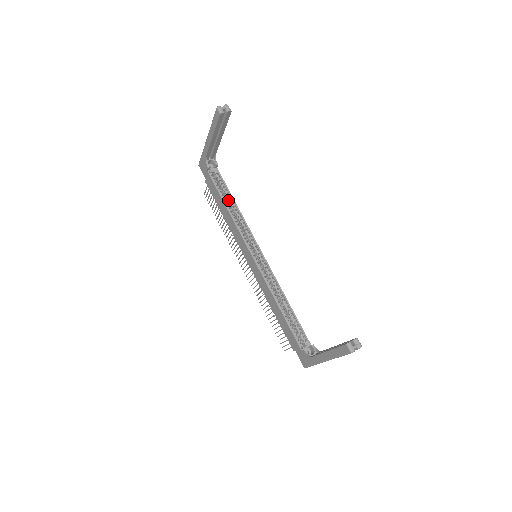
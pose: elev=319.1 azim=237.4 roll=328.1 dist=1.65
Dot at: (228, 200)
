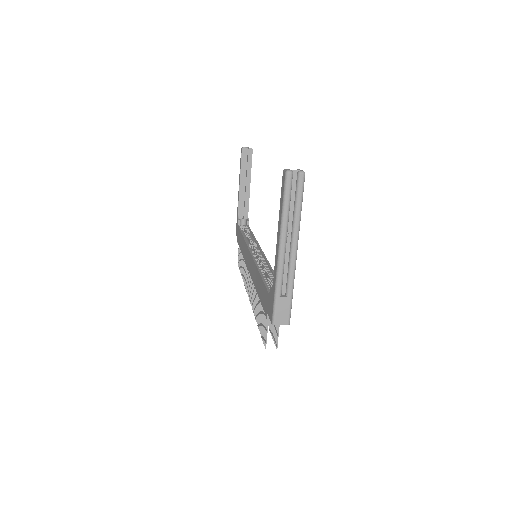
Dot at: (248, 236)
